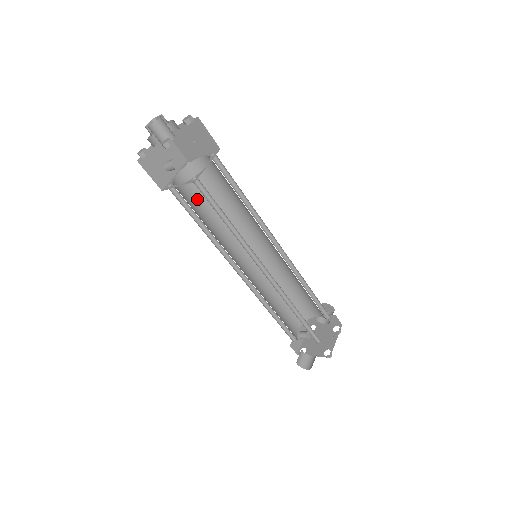
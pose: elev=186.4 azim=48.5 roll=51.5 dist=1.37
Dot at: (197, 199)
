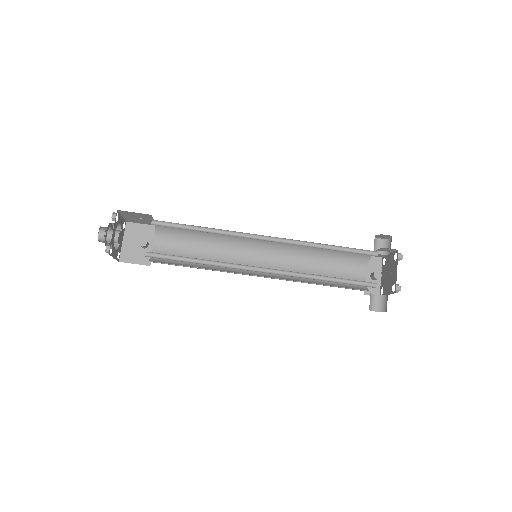
Dot at: (182, 248)
